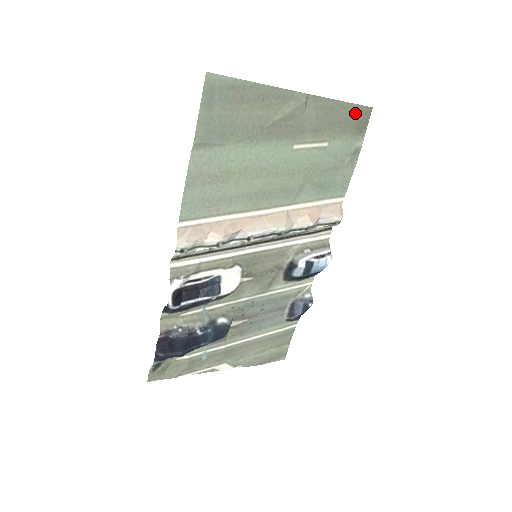
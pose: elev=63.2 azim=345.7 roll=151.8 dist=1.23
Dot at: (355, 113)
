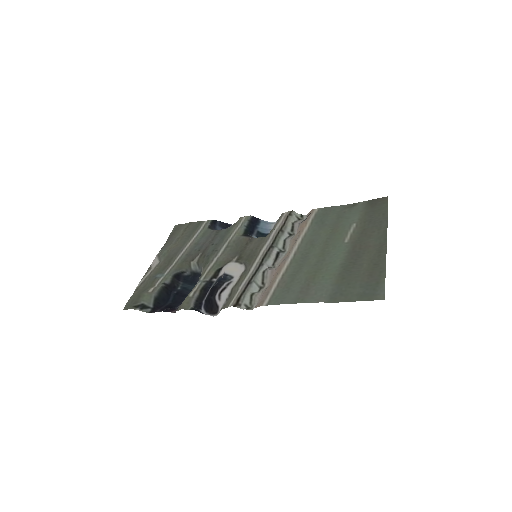
Dot at: (381, 207)
